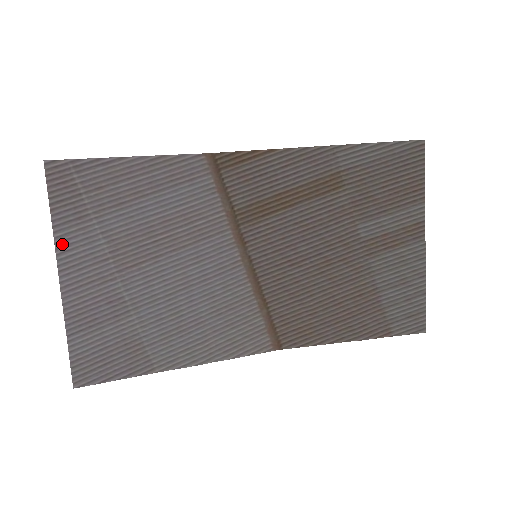
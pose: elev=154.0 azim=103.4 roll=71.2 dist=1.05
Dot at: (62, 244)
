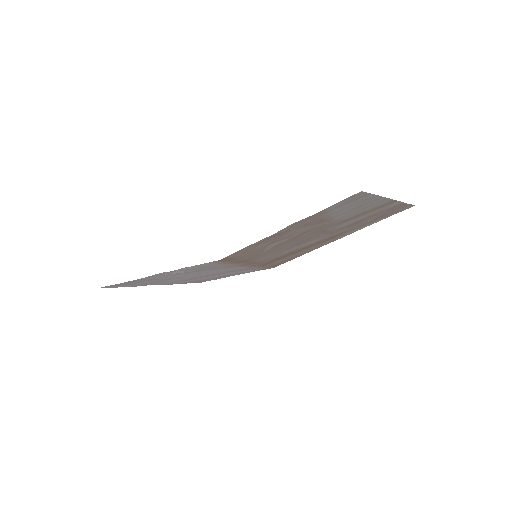
Dot at: occluded
